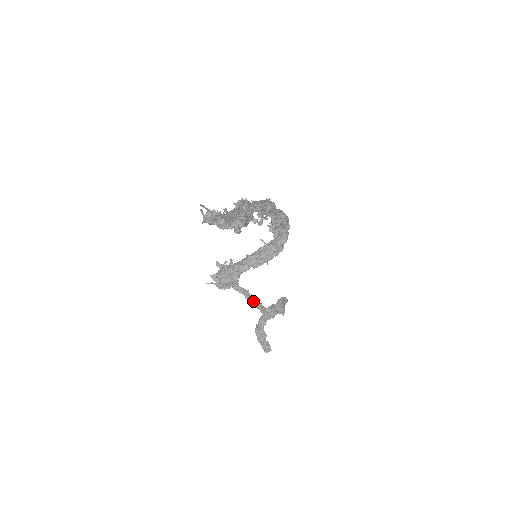
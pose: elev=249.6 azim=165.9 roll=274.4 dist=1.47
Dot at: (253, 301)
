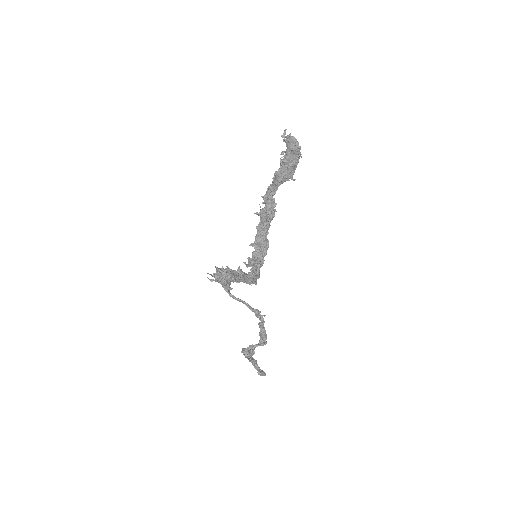
Dot at: (249, 305)
